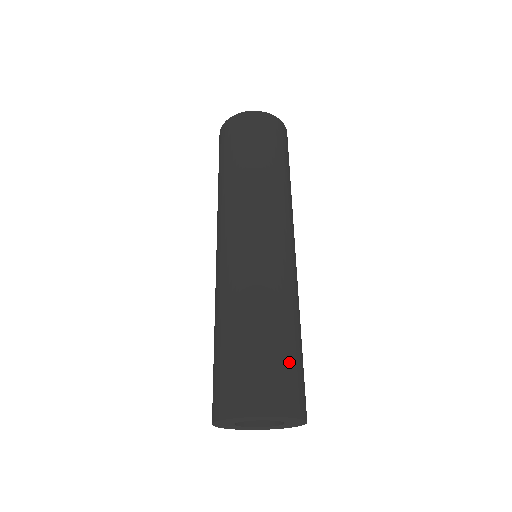
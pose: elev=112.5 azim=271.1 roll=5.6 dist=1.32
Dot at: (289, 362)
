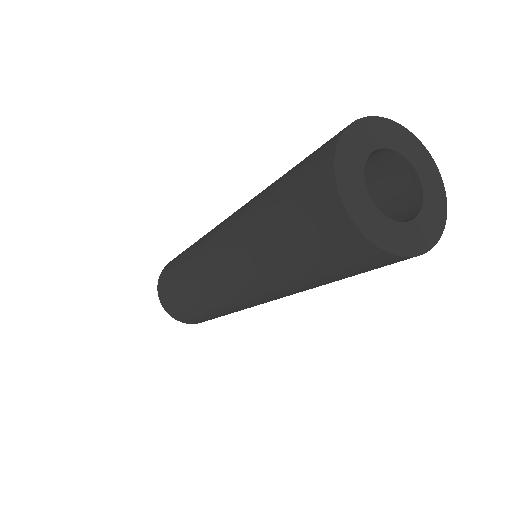
Dot at: occluded
